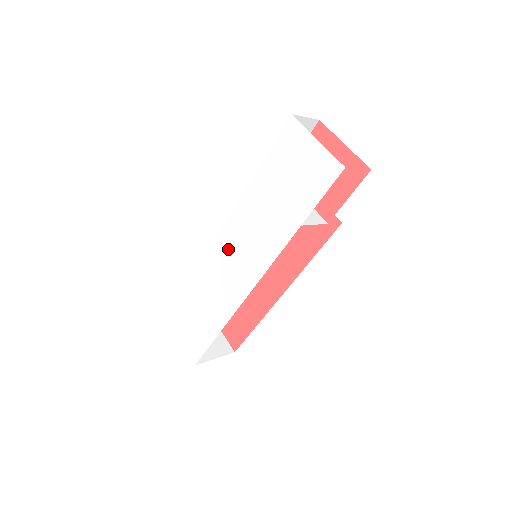
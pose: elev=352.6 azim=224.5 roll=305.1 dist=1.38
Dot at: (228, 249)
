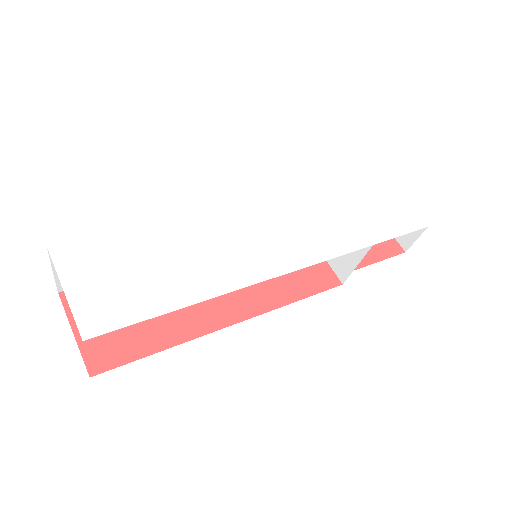
Dot at: (255, 221)
